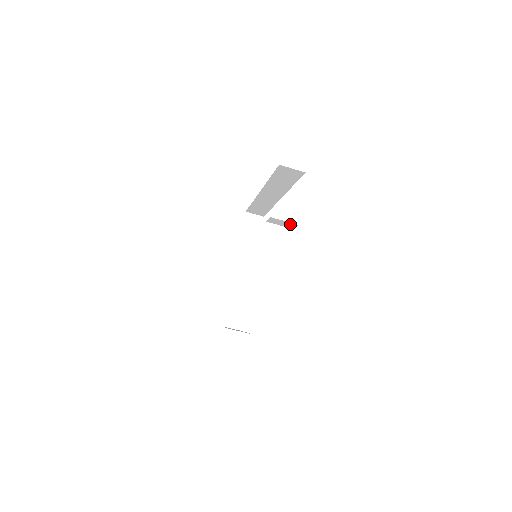
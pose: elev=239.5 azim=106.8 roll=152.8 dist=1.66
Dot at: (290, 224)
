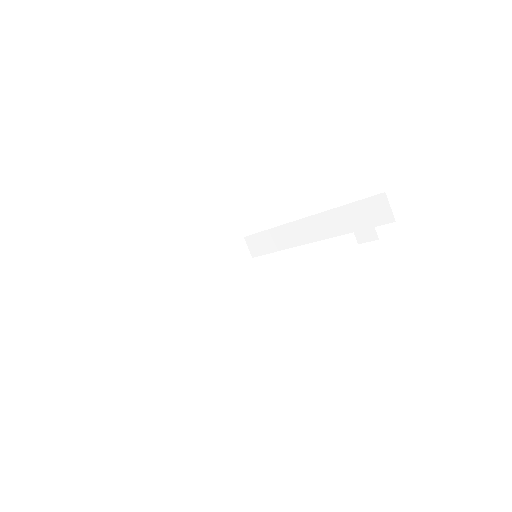
Dot at: (369, 232)
